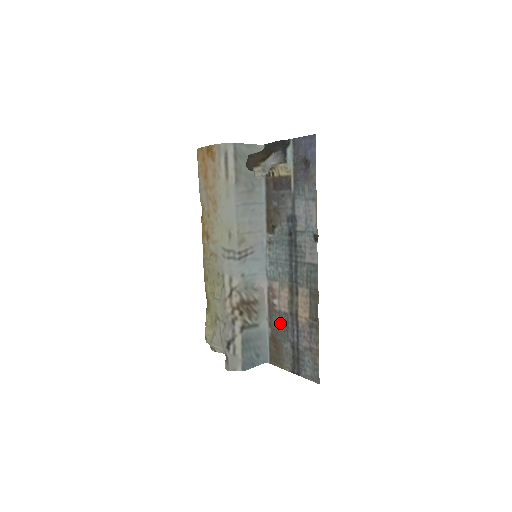
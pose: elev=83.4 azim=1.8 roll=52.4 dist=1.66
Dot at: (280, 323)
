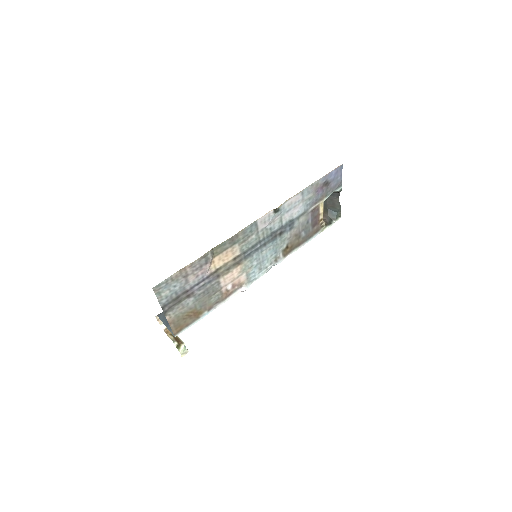
Dot at: (211, 295)
